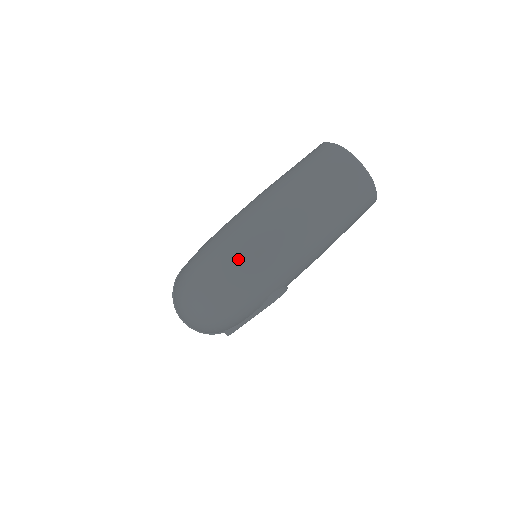
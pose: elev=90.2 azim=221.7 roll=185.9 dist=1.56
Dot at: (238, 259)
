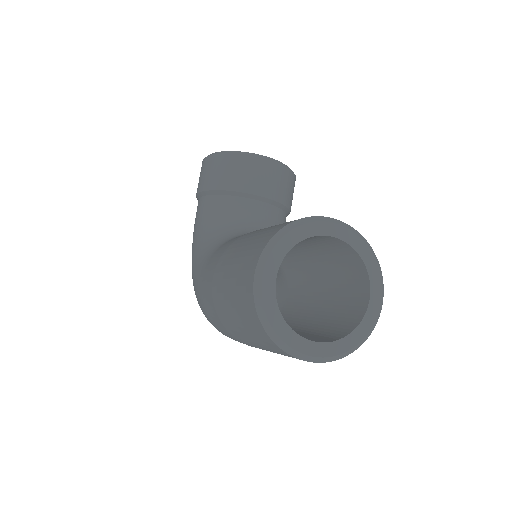
Dot at: occluded
